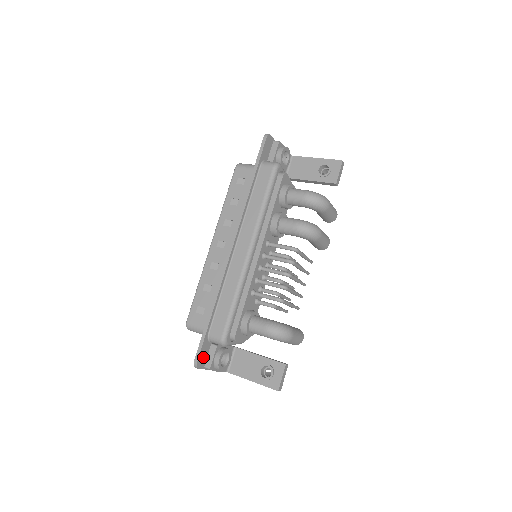
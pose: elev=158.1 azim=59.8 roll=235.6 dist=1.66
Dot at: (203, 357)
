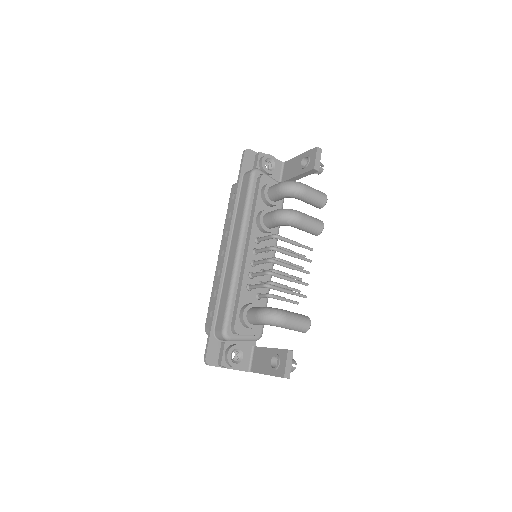
Dot at: (213, 354)
